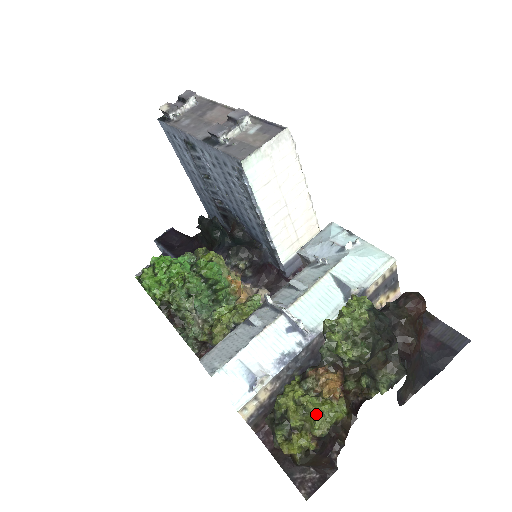
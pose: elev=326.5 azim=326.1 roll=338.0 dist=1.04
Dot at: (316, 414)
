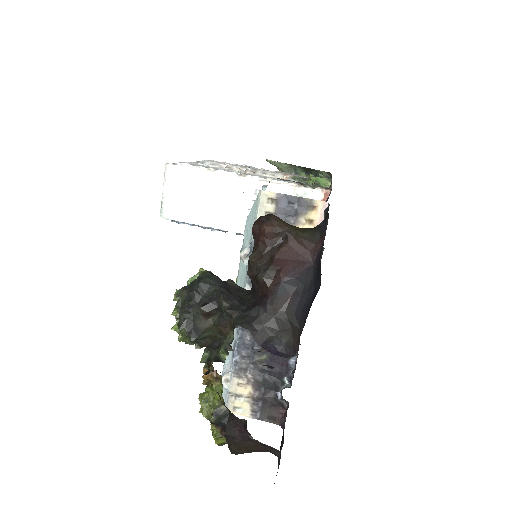
Dot at: (201, 403)
